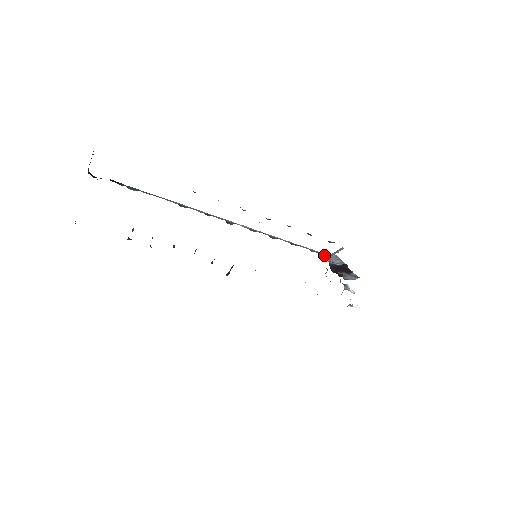
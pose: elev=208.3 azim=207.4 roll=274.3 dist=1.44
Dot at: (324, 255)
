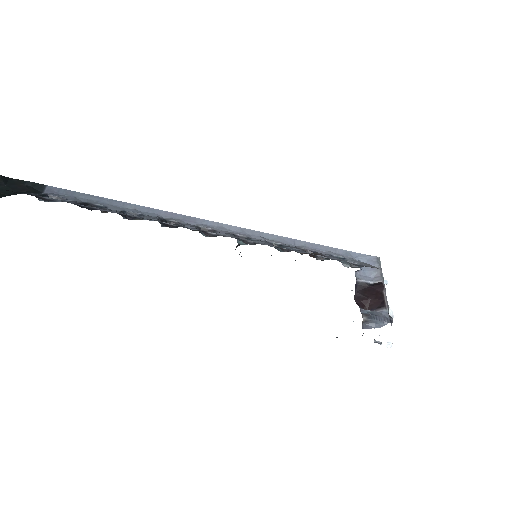
Dot at: (356, 259)
